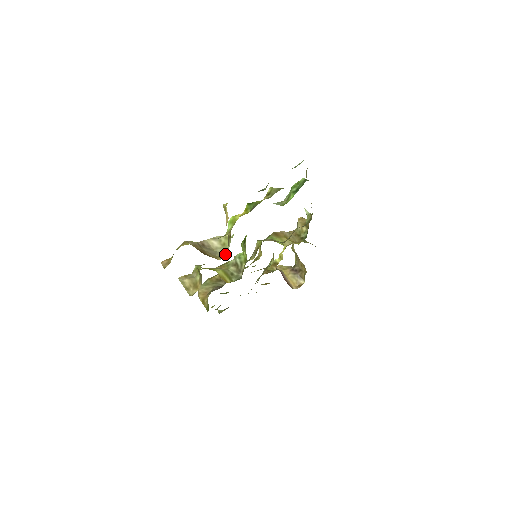
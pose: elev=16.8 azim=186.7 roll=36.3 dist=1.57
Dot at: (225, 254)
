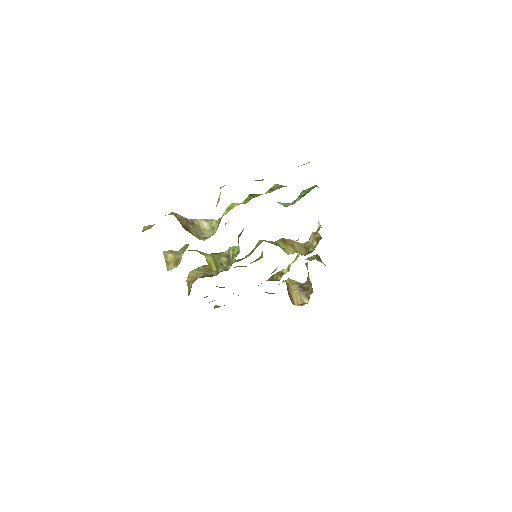
Dot at: (209, 237)
